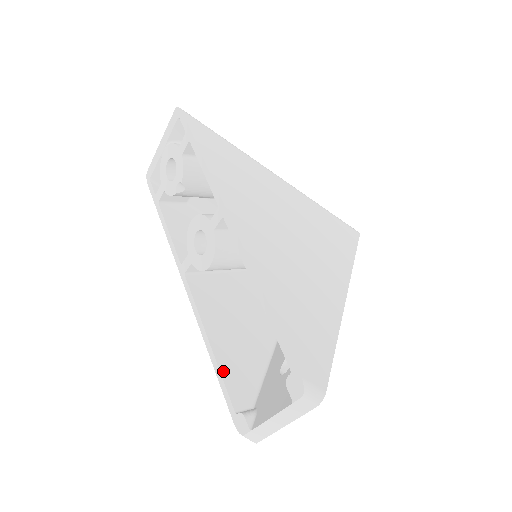
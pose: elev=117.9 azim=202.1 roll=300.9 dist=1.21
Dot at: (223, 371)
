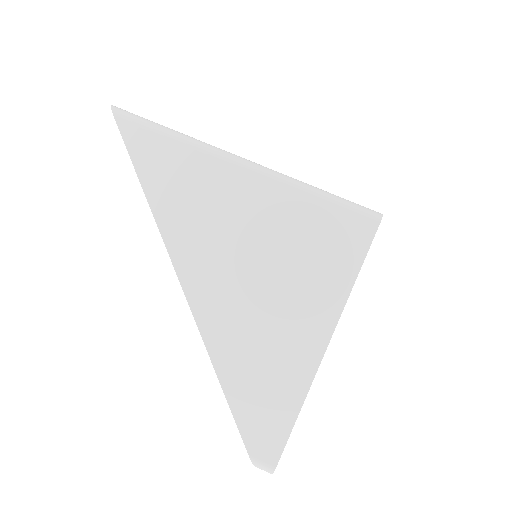
Dot at: occluded
